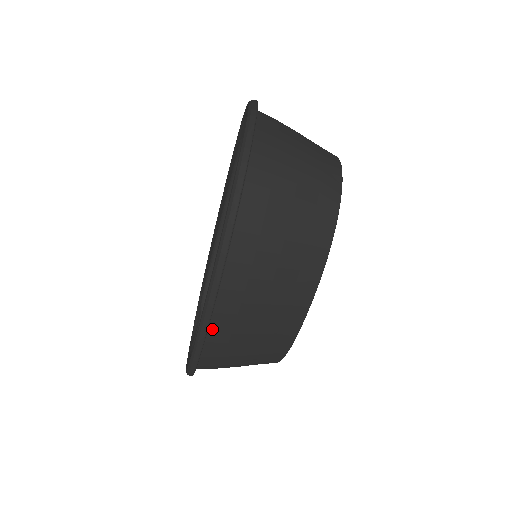
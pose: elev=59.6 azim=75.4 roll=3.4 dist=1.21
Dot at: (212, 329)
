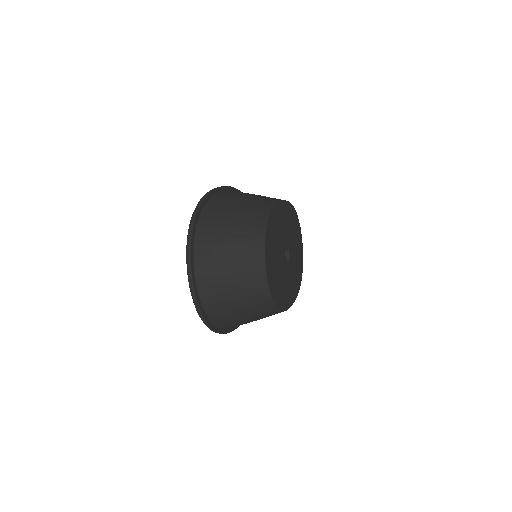
Dot at: occluded
